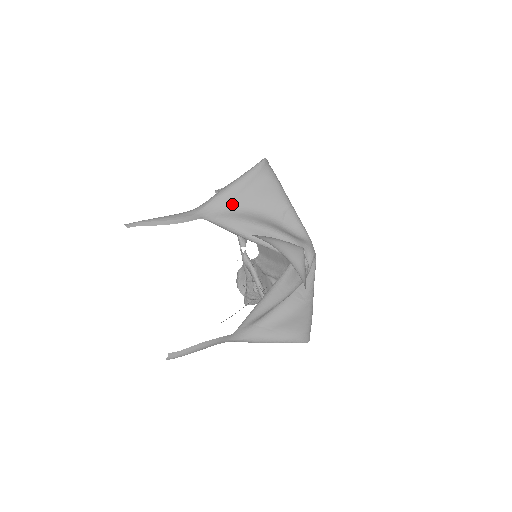
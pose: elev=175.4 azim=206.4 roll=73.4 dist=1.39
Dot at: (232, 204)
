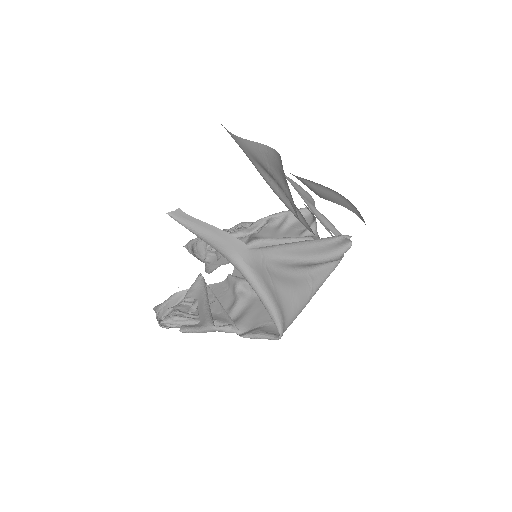
Dot at: occluded
